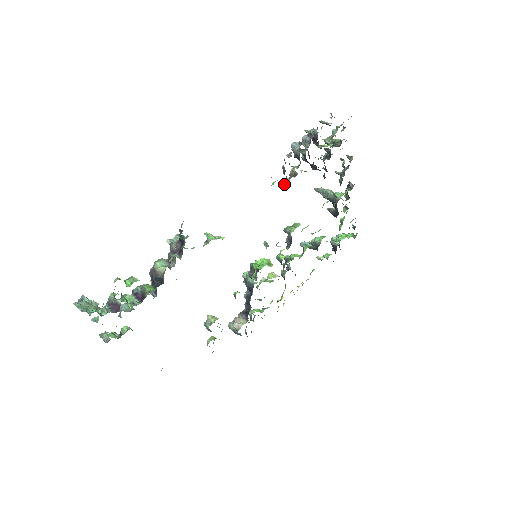
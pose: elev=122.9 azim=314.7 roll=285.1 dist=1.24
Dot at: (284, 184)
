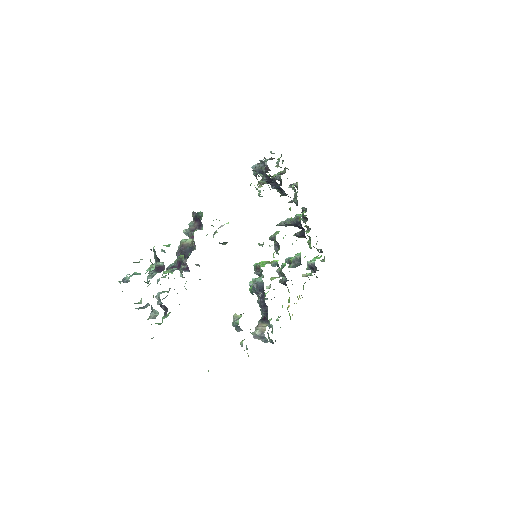
Dot at: (258, 190)
